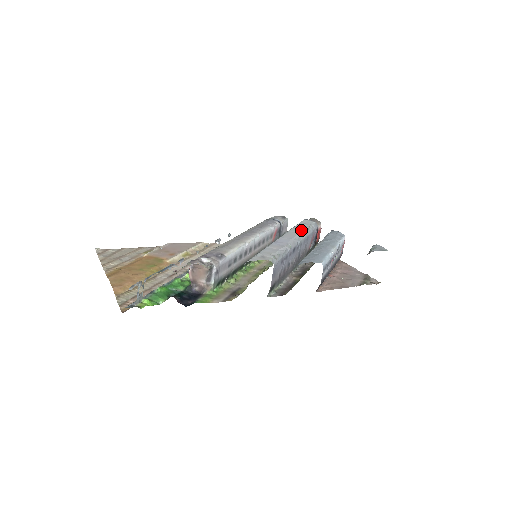
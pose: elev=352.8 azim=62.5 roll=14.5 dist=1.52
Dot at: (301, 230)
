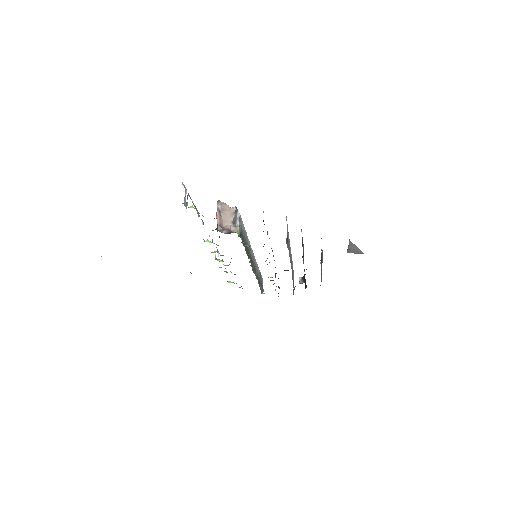
Dot at: occluded
